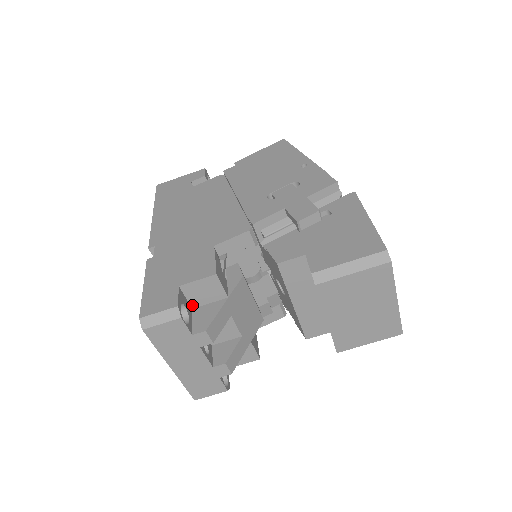
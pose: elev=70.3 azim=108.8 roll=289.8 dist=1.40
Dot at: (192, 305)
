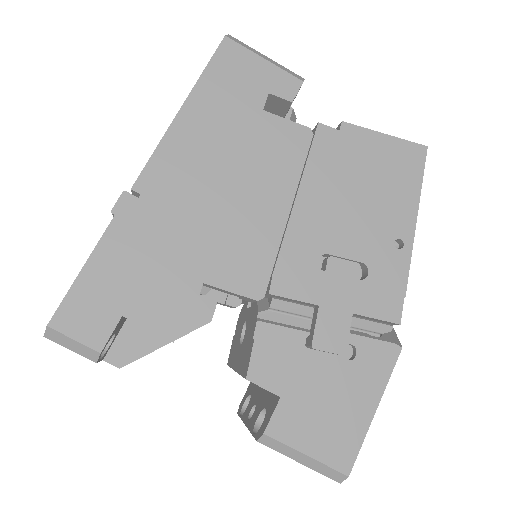
Dot at: occluded
